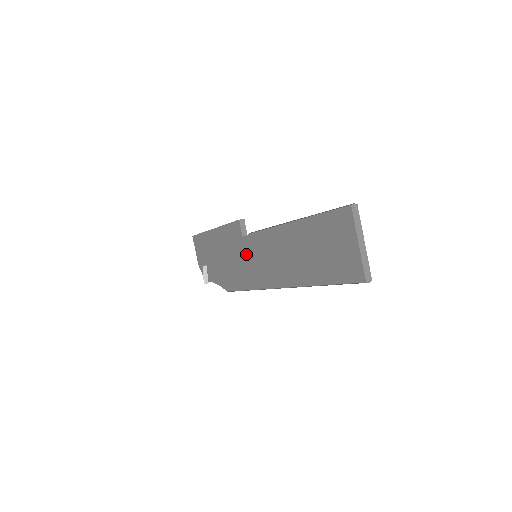
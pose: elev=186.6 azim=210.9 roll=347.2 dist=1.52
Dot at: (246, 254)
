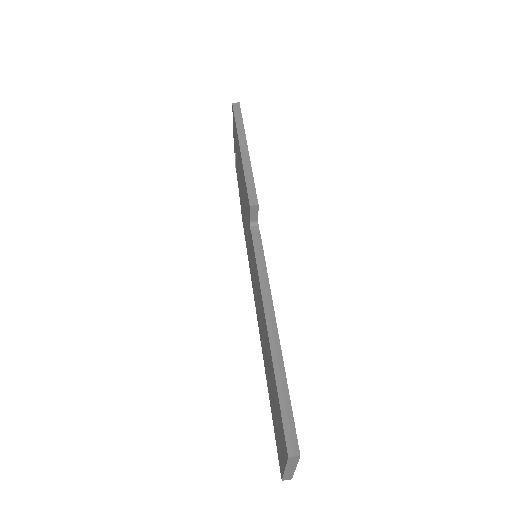
Dot at: (249, 240)
